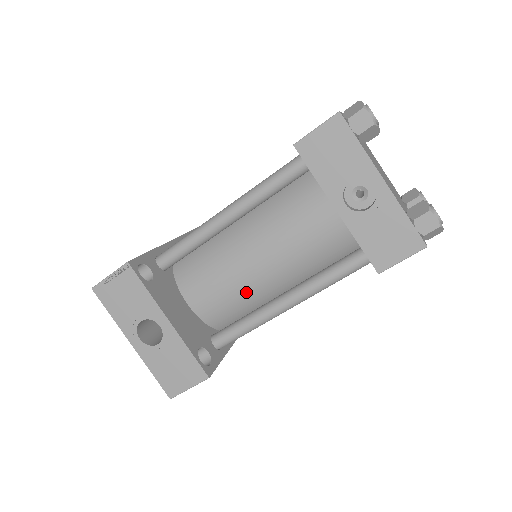
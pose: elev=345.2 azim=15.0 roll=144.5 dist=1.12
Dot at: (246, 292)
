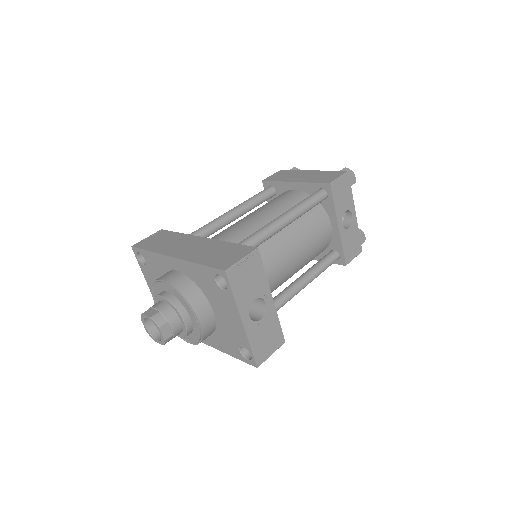
Dot at: (280, 279)
